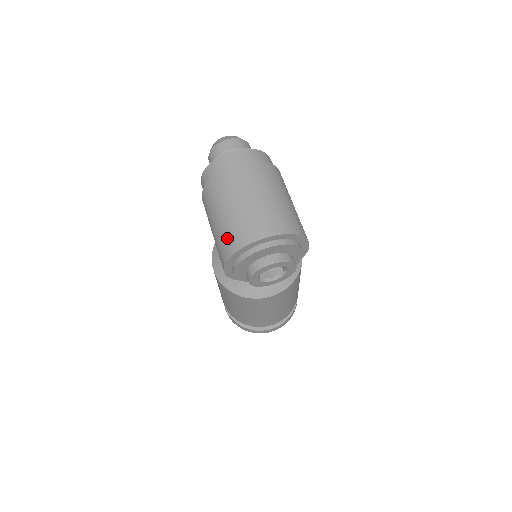
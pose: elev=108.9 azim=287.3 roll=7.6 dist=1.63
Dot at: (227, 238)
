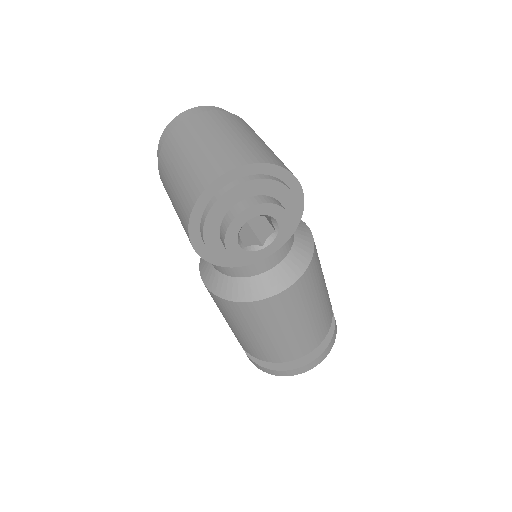
Dot at: (184, 195)
